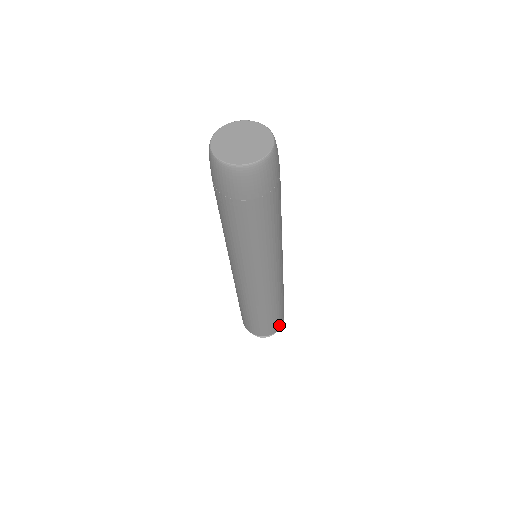
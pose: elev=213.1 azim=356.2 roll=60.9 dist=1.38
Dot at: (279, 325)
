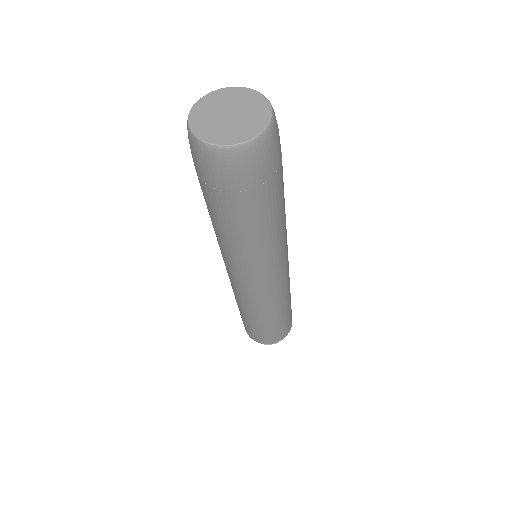
Dot at: (281, 336)
